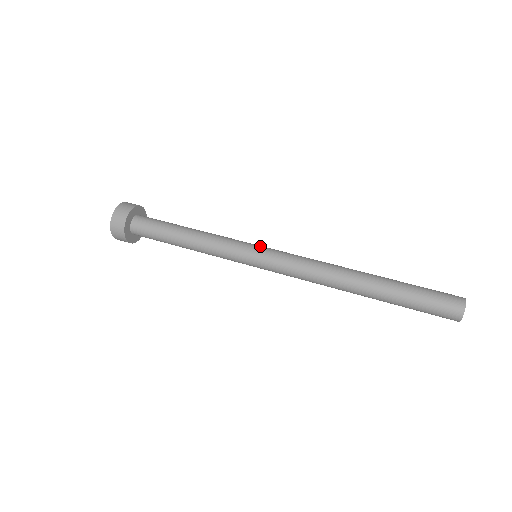
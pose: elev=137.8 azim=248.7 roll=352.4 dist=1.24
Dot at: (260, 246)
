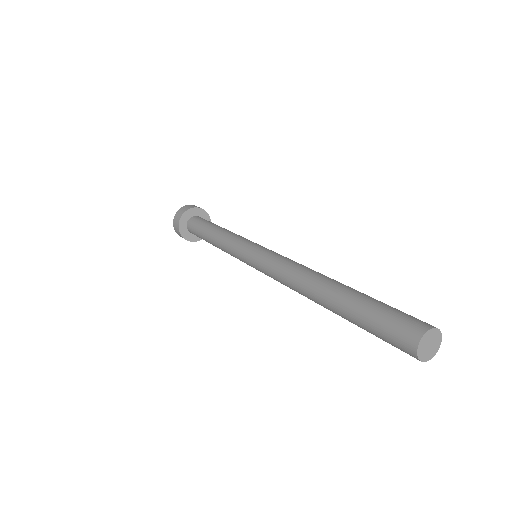
Dot at: (254, 246)
